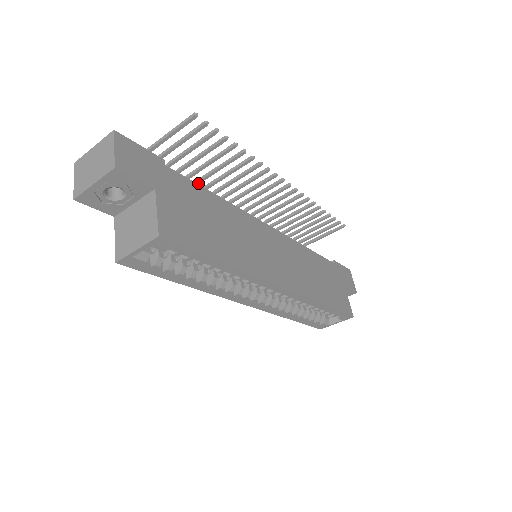
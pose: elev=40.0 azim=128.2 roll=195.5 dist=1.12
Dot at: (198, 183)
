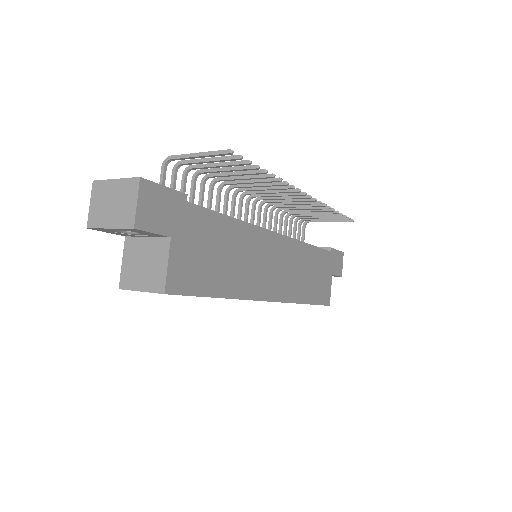
Dot at: (218, 181)
